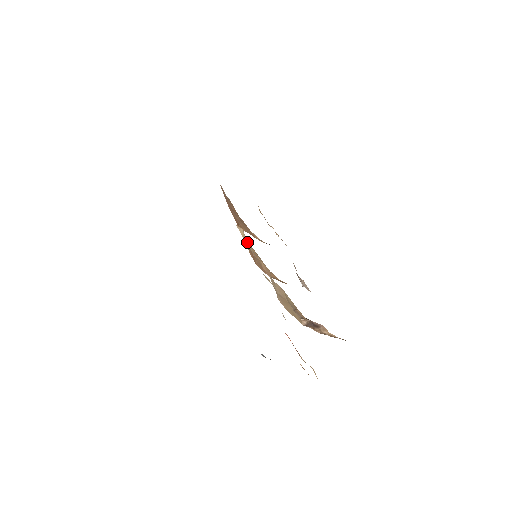
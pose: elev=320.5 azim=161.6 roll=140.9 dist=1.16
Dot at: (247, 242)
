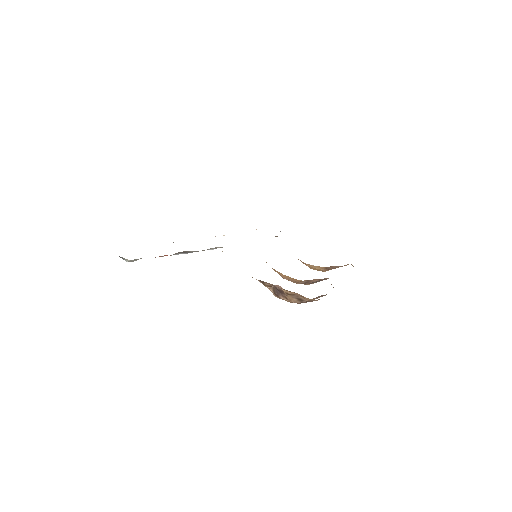
Dot at: occluded
